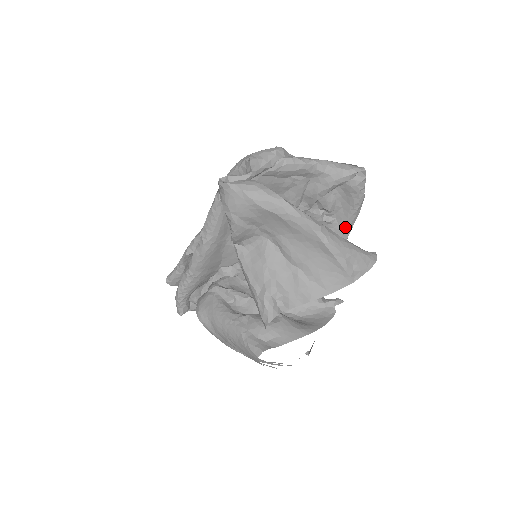
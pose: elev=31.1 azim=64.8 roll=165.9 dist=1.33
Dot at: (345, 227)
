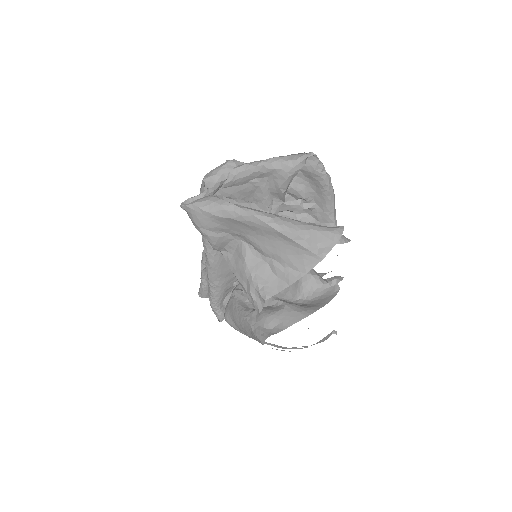
Dot at: (326, 209)
